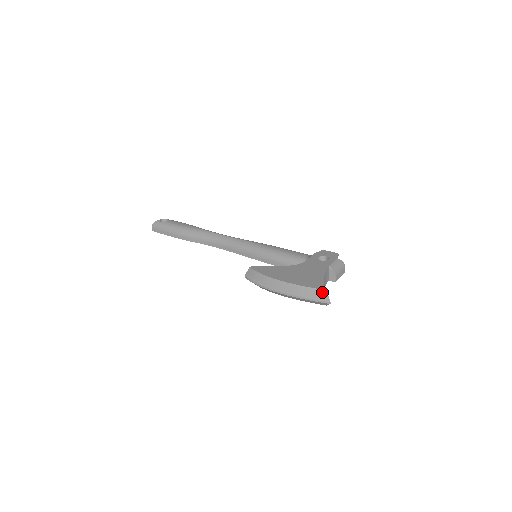
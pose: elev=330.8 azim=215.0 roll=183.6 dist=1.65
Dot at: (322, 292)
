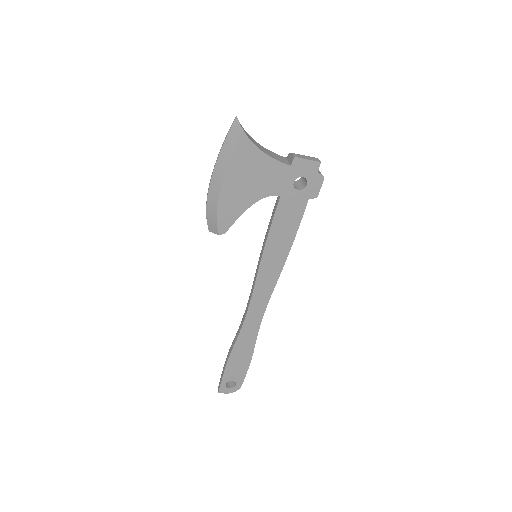
Dot at: occluded
